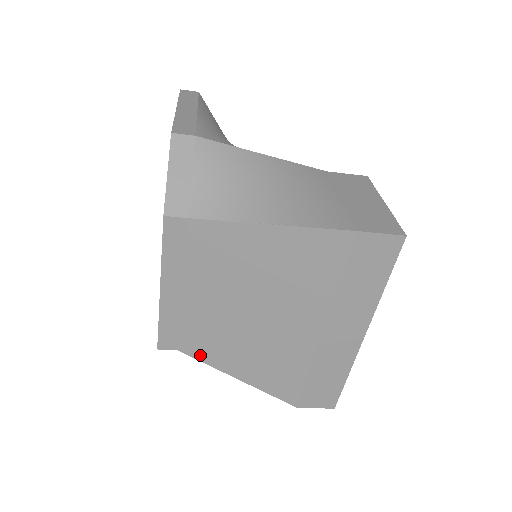
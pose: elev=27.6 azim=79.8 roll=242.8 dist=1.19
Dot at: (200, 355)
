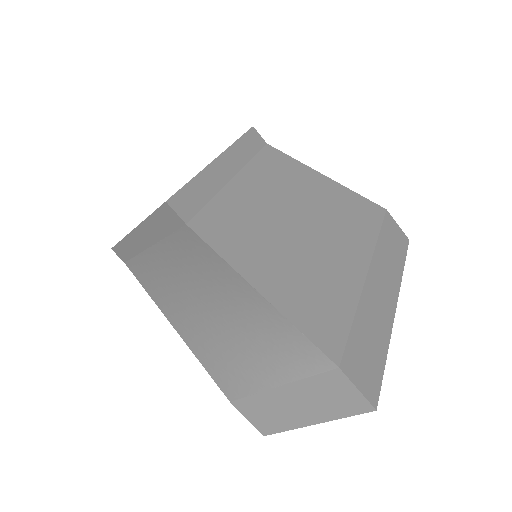
Dot at: (218, 242)
